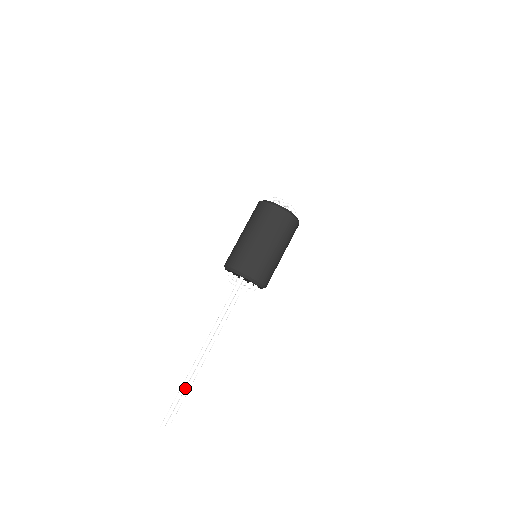
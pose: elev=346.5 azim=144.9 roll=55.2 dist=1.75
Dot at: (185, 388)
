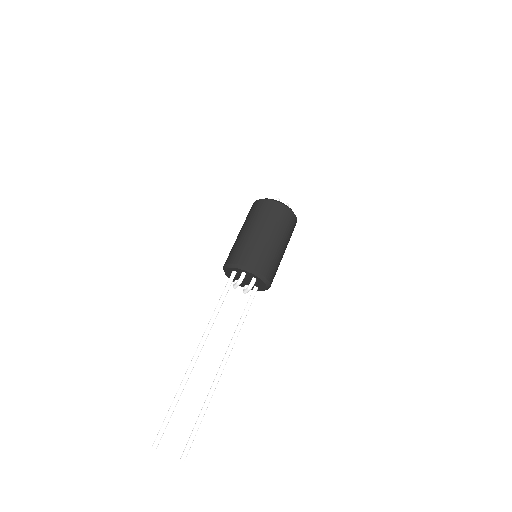
Dot at: (199, 415)
